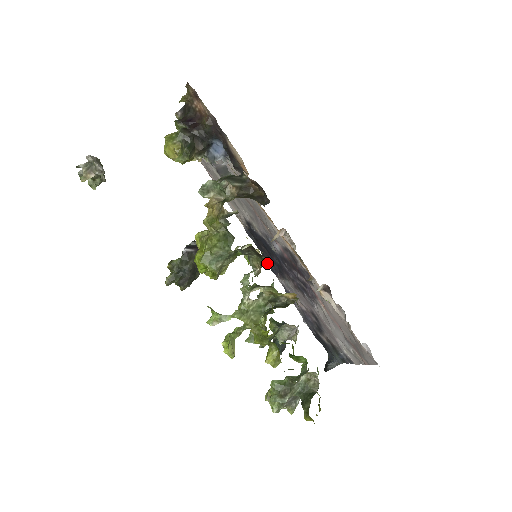
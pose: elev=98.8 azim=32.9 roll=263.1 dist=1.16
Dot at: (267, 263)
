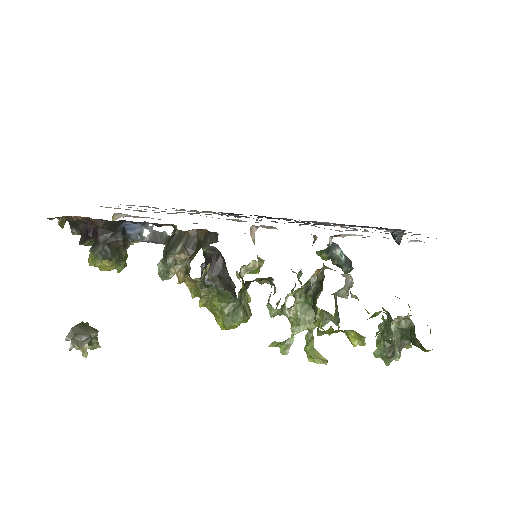
Dot at: (272, 280)
